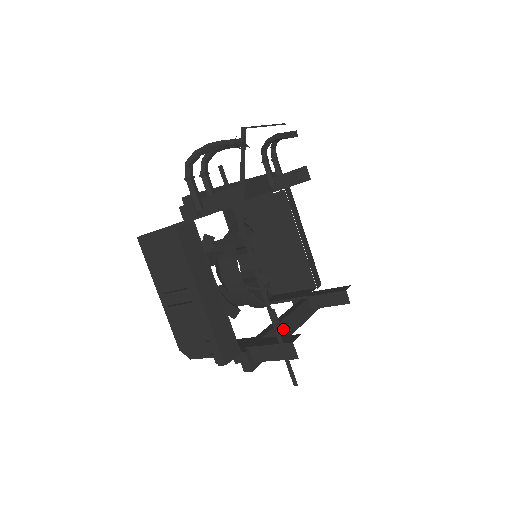
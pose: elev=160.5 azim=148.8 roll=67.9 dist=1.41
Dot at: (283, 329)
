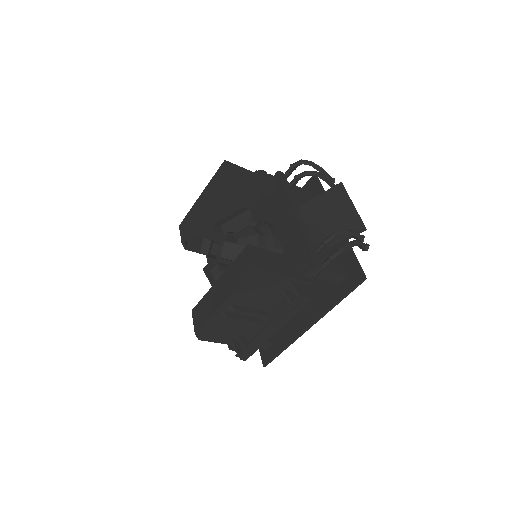
Dot at: occluded
